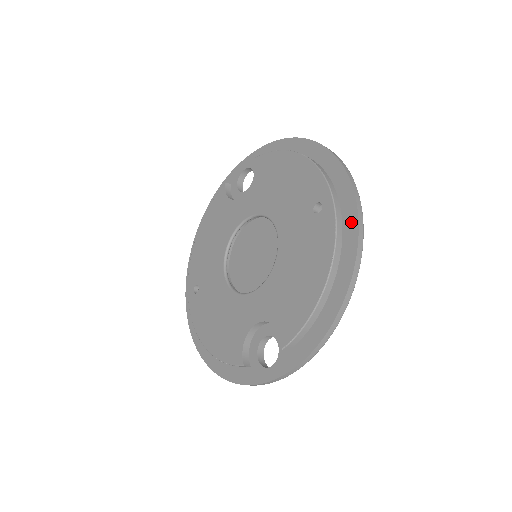
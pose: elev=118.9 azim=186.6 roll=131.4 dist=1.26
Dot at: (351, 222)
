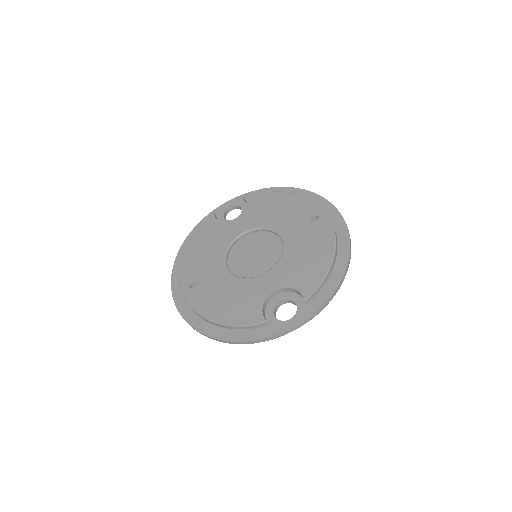
Dot at: (341, 225)
